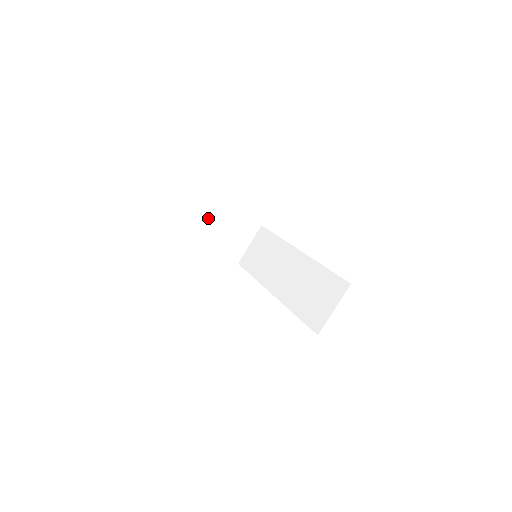
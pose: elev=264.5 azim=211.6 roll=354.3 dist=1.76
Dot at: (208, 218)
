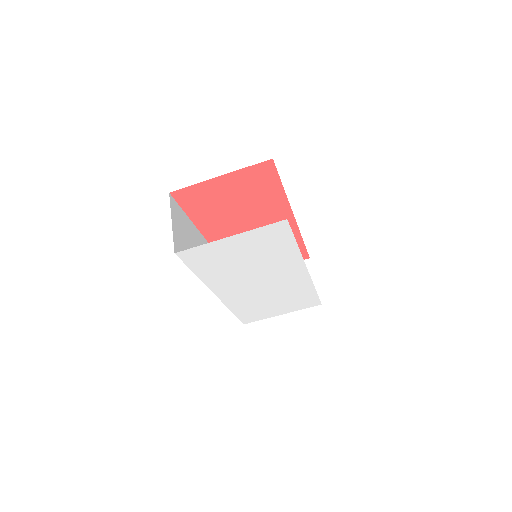
Dot at: occluded
